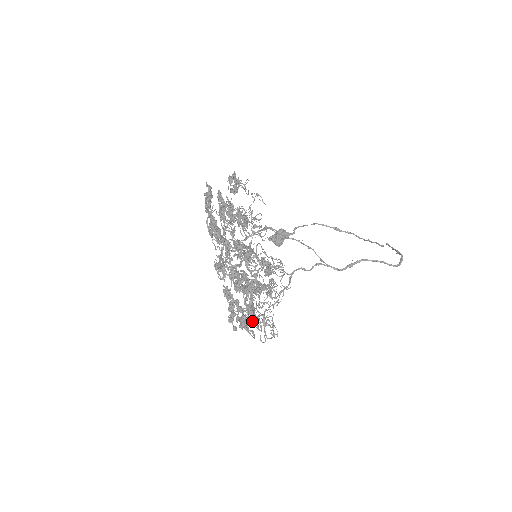
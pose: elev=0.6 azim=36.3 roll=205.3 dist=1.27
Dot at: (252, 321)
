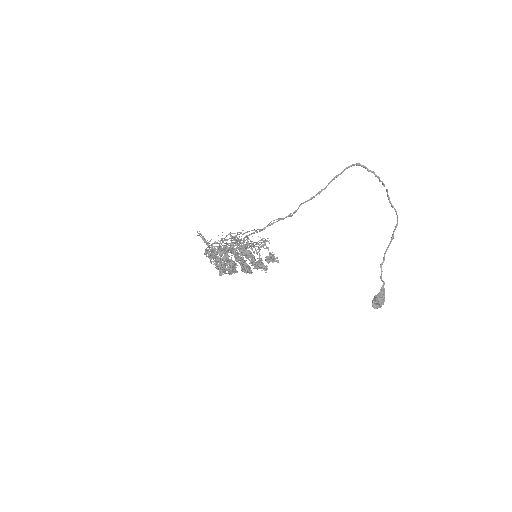
Dot at: (242, 269)
